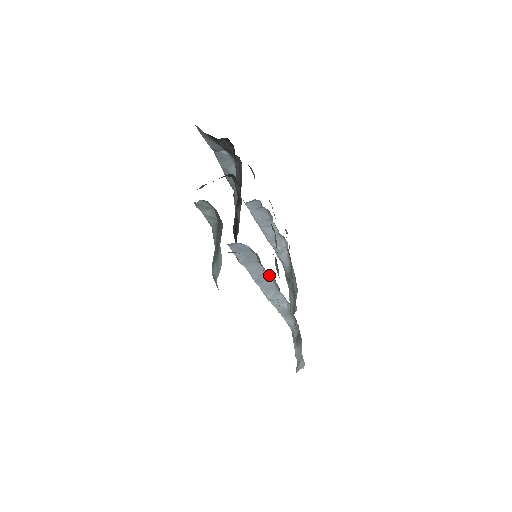
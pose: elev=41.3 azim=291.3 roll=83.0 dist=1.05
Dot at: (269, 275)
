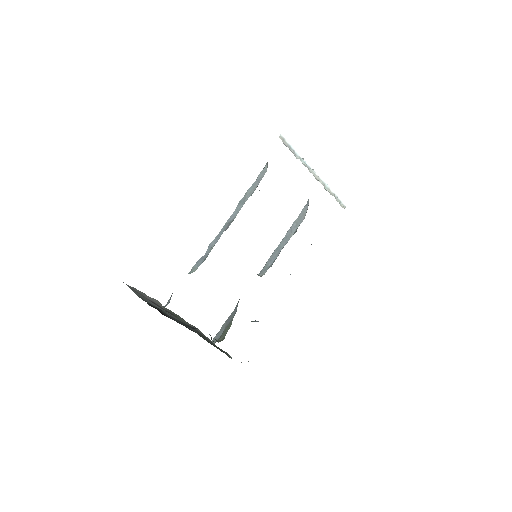
Dot at: occluded
